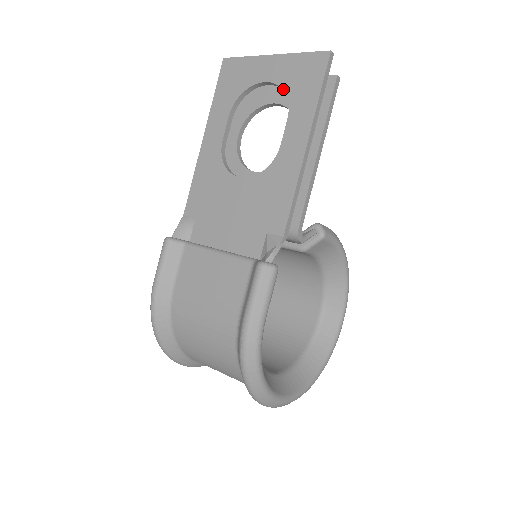
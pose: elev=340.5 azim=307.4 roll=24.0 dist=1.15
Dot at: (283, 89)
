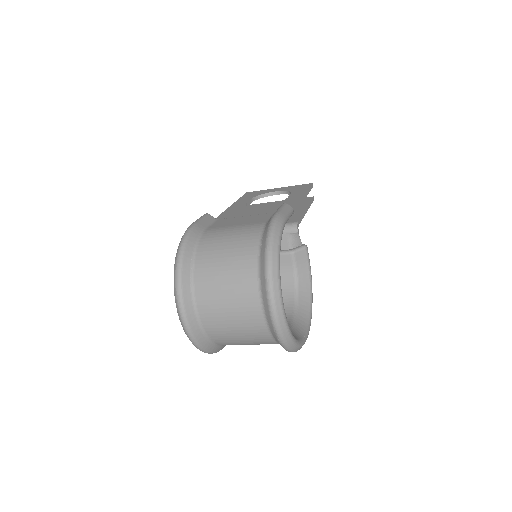
Dot at: (287, 191)
